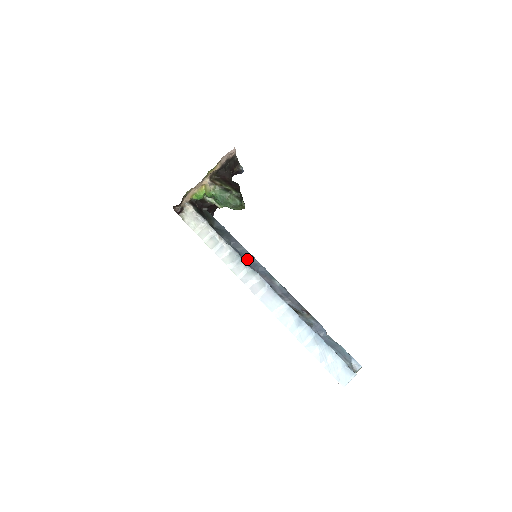
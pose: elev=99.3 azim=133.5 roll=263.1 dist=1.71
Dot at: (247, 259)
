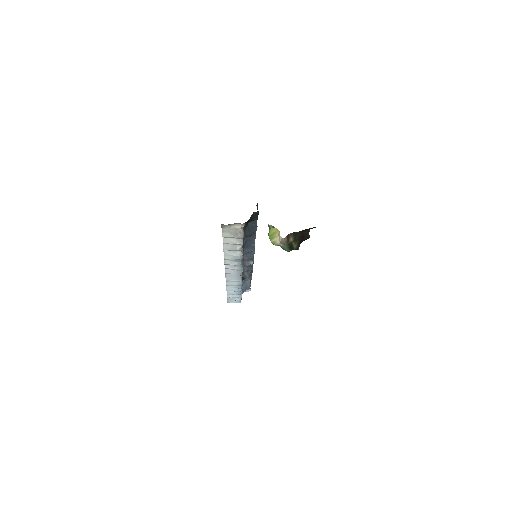
Dot at: (248, 246)
